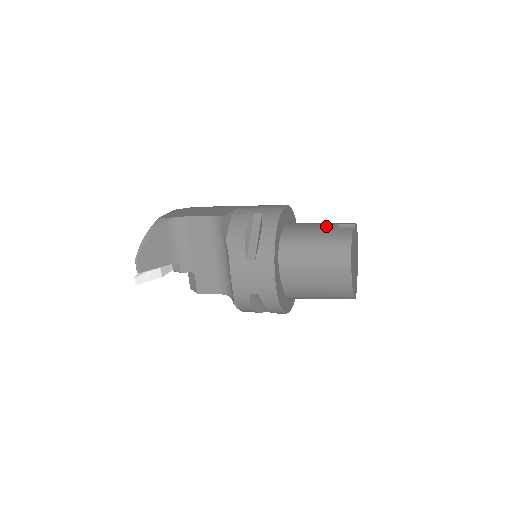
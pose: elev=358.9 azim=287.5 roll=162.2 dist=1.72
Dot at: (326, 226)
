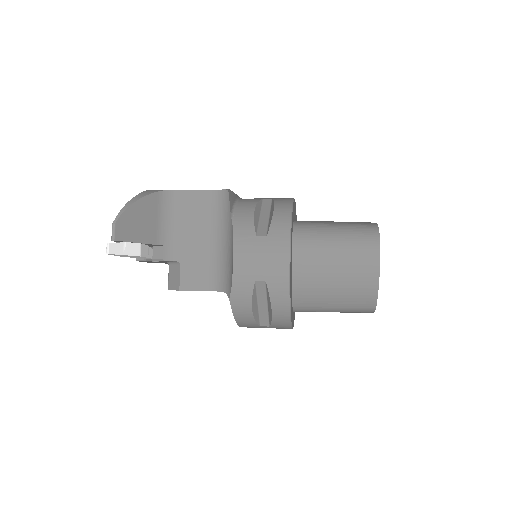
Dot at: occluded
